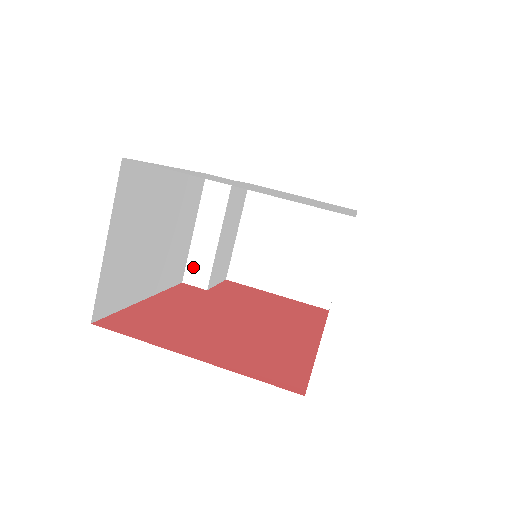
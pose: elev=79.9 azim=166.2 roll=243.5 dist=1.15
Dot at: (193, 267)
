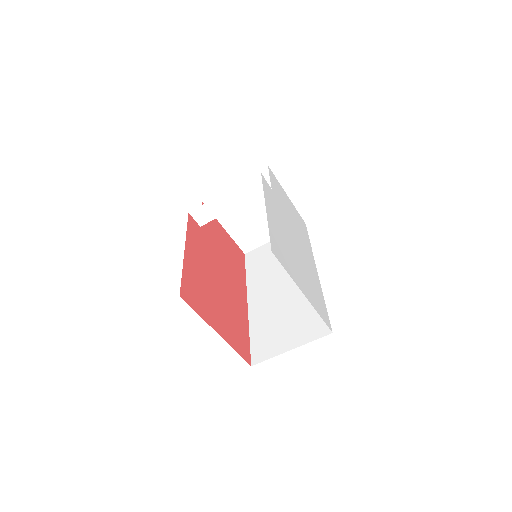
Dot at: (204, 210)
